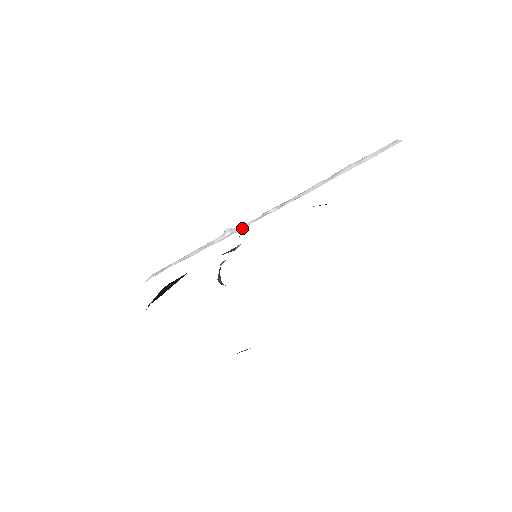
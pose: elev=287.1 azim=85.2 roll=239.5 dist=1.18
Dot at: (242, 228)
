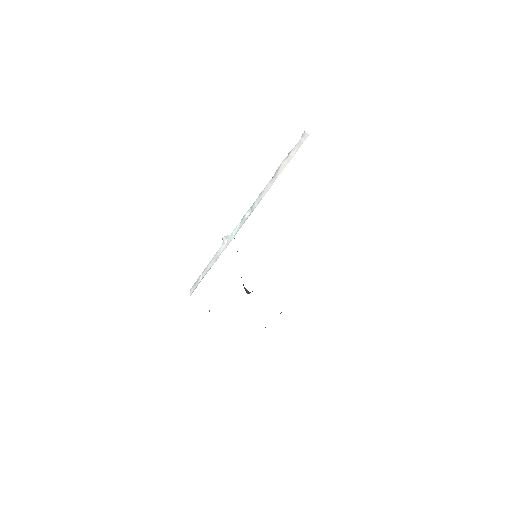
Dot at: (234, 235)
